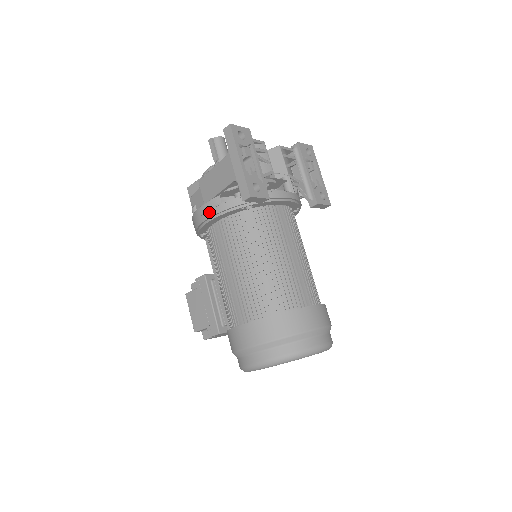
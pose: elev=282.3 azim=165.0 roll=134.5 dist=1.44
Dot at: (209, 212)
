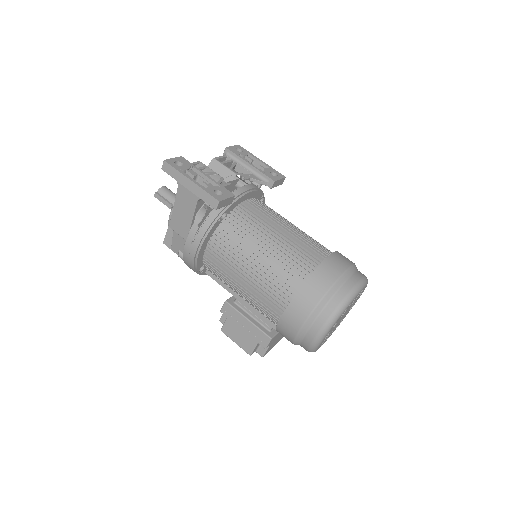
Dot at: (194, 243)
